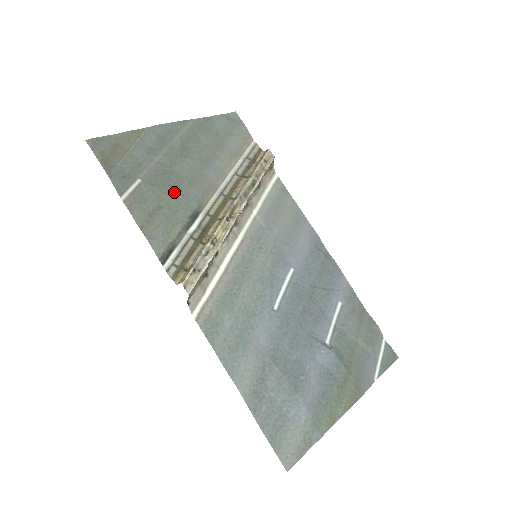
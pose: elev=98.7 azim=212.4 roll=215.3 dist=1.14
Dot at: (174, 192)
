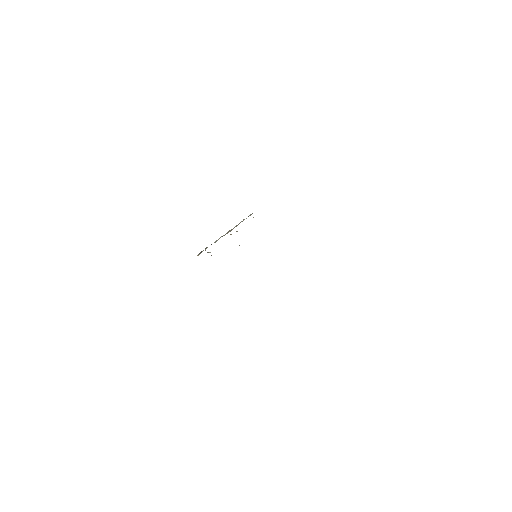
Dot at: occluded
